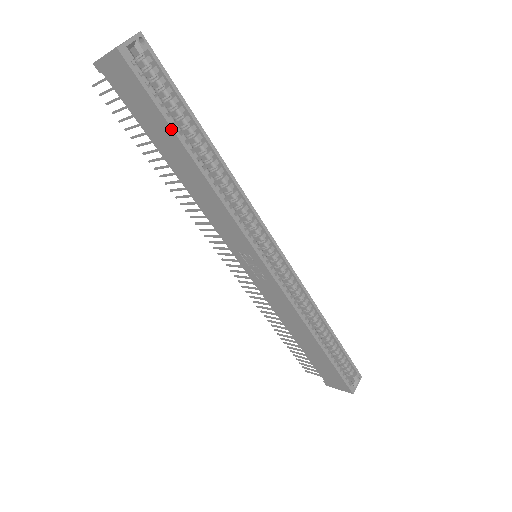
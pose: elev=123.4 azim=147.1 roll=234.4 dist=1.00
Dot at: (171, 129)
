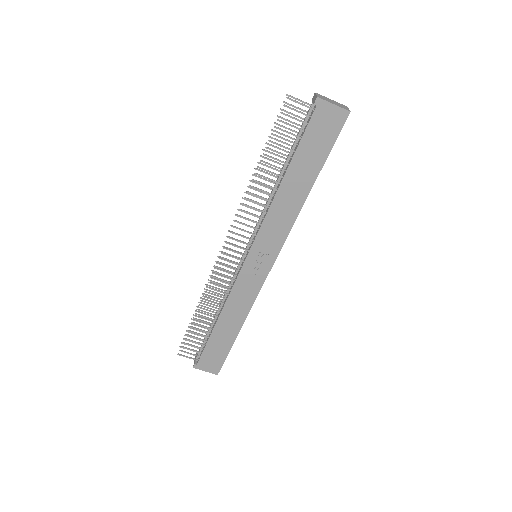
Dot at: (323, 165)
